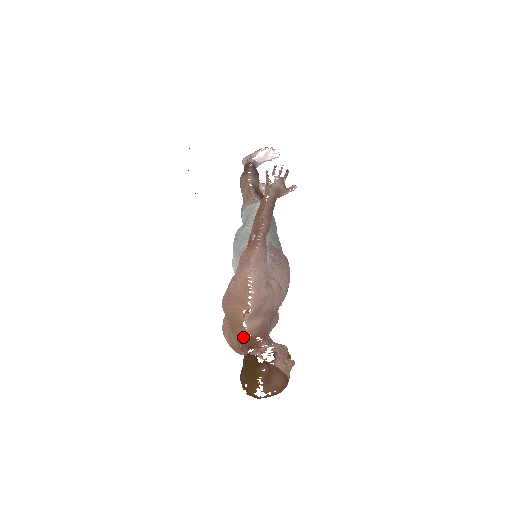
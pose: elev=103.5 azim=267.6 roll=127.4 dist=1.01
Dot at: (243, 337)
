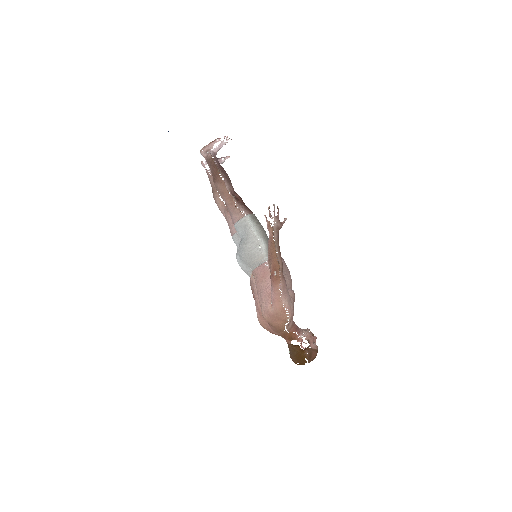
Dot at: (285, 334)
